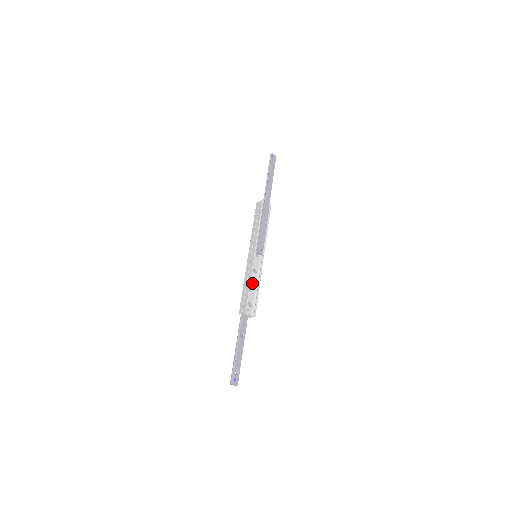
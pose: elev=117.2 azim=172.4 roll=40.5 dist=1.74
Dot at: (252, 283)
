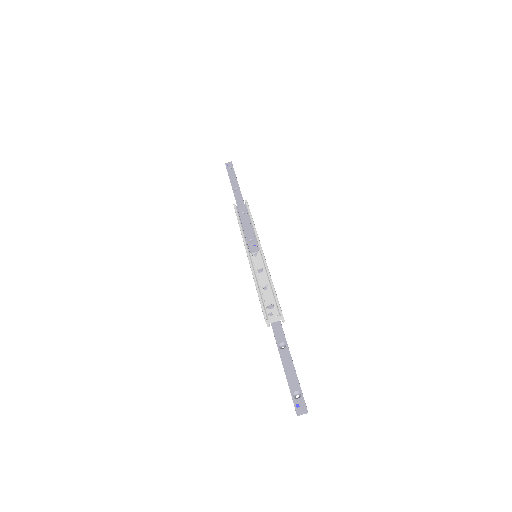
Dot at: (263, 284)
